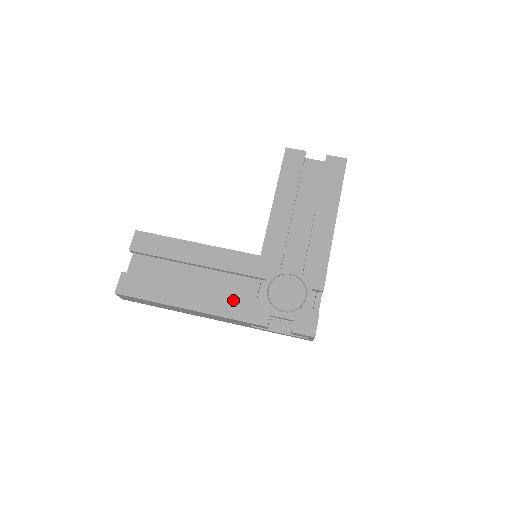
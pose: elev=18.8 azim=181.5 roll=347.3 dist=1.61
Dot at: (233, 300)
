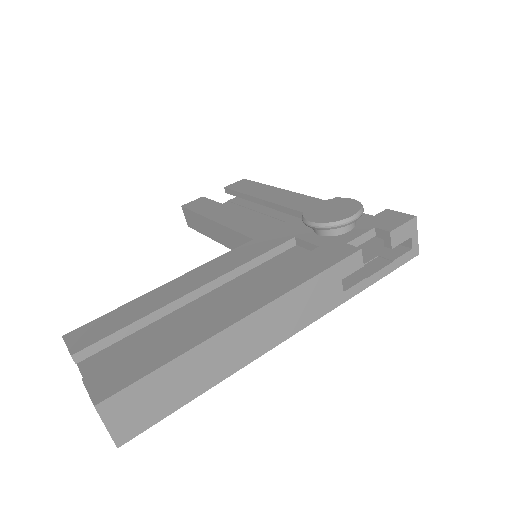
Dot at: (287, 269)
